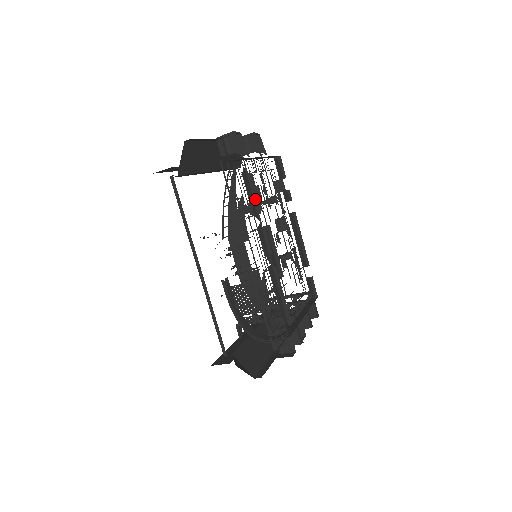
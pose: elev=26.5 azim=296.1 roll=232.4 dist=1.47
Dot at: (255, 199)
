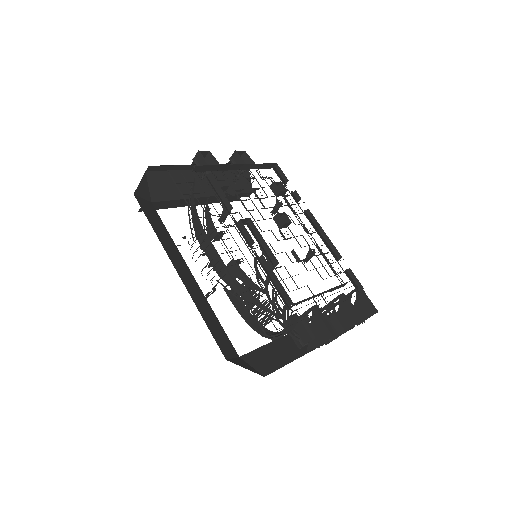
Dot at: (224, 198)
